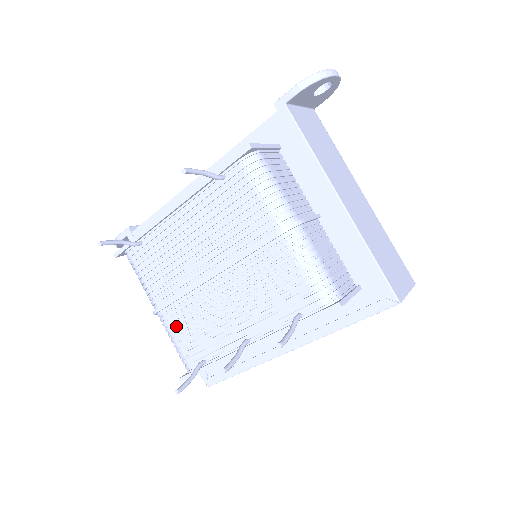
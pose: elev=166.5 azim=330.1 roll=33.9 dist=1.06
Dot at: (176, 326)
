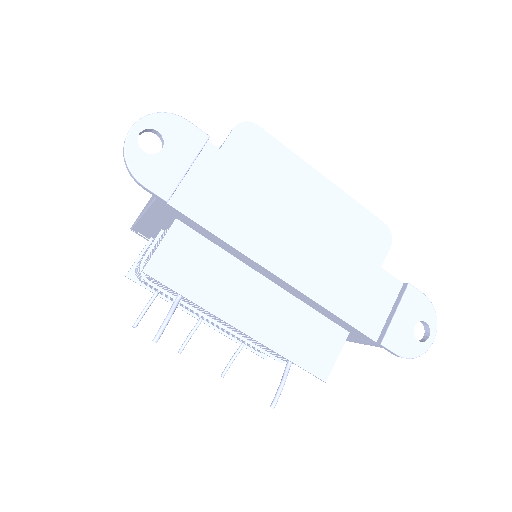
Dot at: occluded
